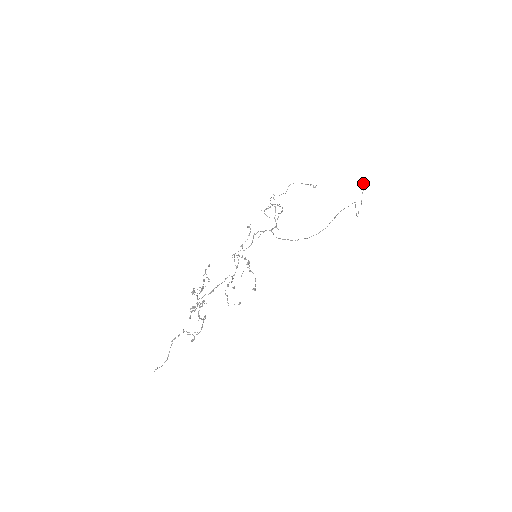
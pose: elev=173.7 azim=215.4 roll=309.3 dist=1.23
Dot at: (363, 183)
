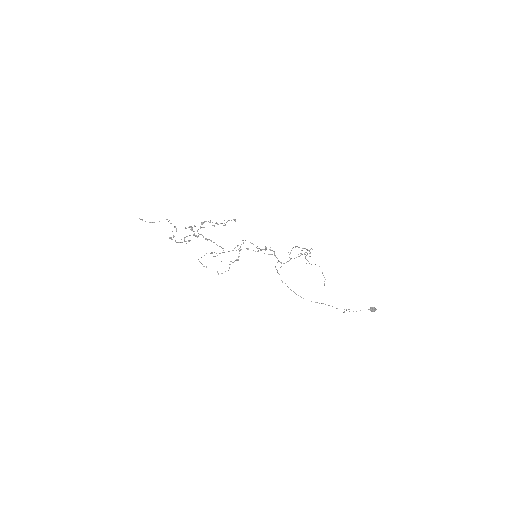
Dot at: (374, 307)
